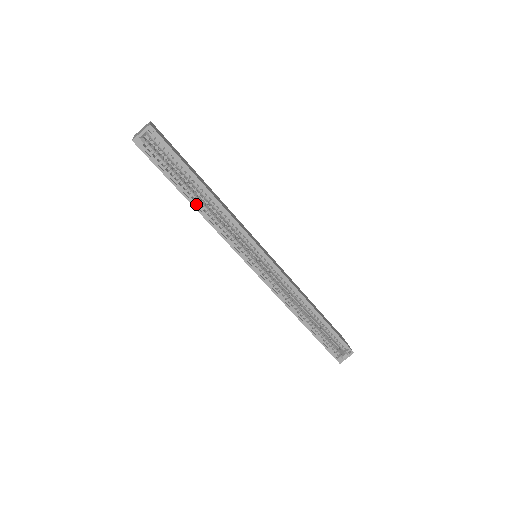
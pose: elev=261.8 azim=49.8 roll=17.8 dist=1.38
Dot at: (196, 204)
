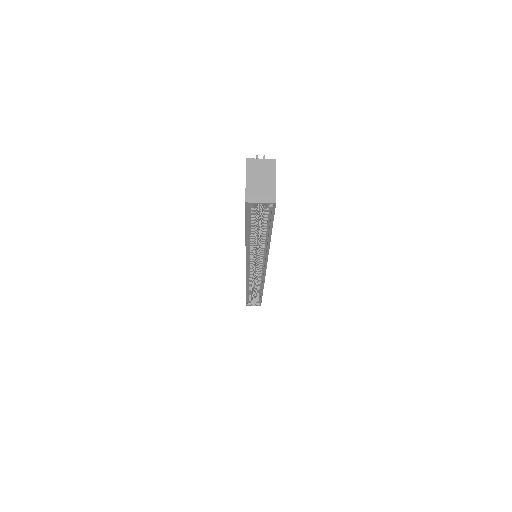
Dot at: (249, 240)
